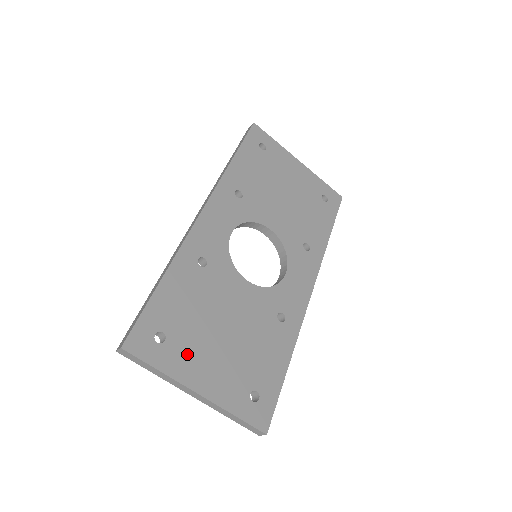
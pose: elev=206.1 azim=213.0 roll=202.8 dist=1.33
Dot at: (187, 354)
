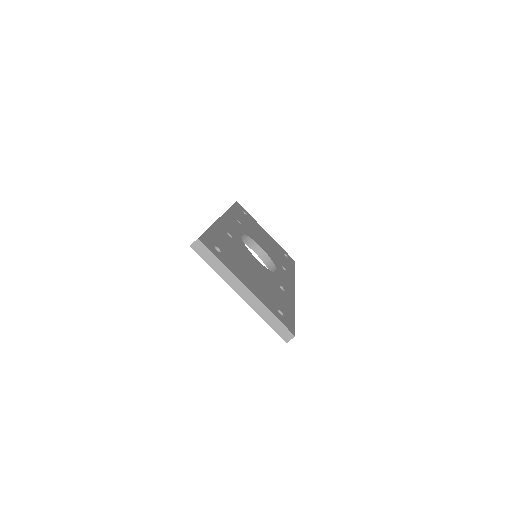
Dot at: (235, 267)
